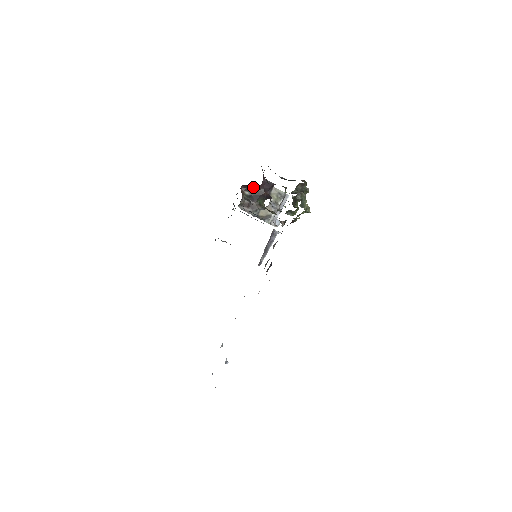
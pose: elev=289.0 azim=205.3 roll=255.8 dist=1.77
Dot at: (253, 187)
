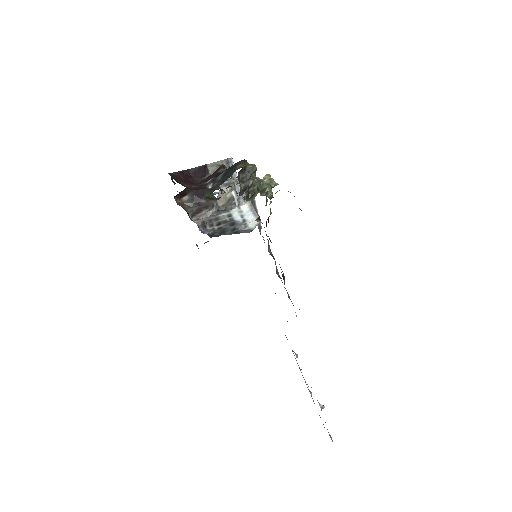
Dot at: (186, 188)
